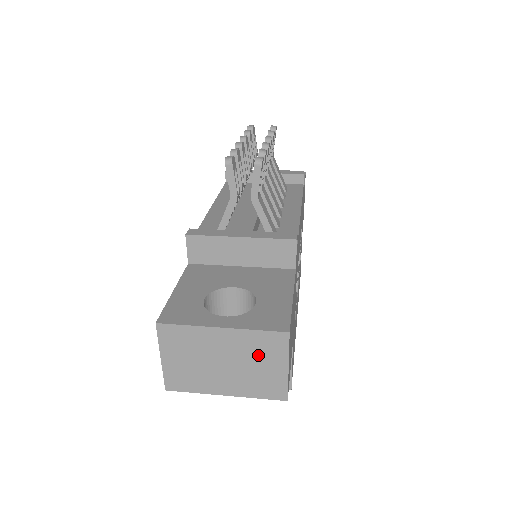
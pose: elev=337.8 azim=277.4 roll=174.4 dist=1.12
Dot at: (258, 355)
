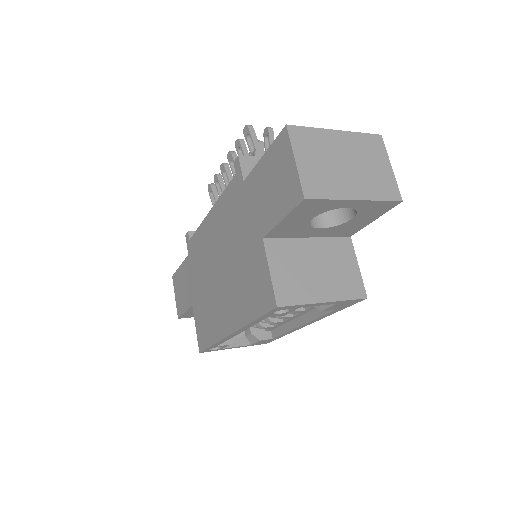
Dot at: (368, 155)
